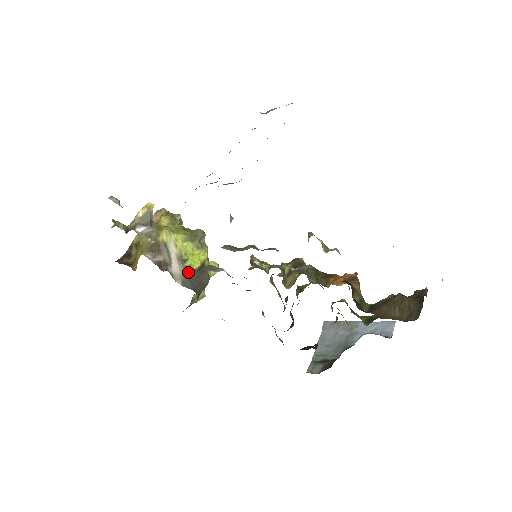
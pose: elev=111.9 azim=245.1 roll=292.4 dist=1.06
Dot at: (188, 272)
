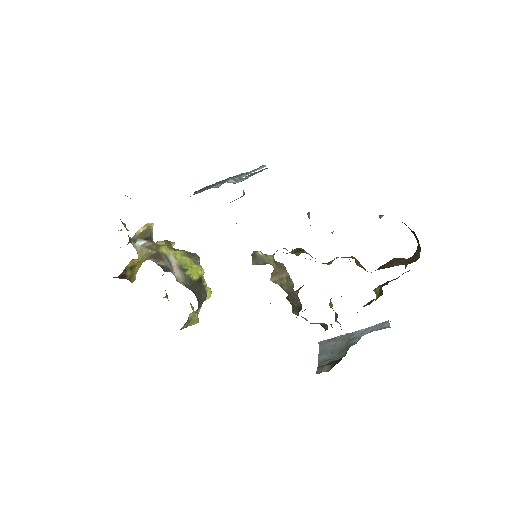
Dot at: (189, 280)
